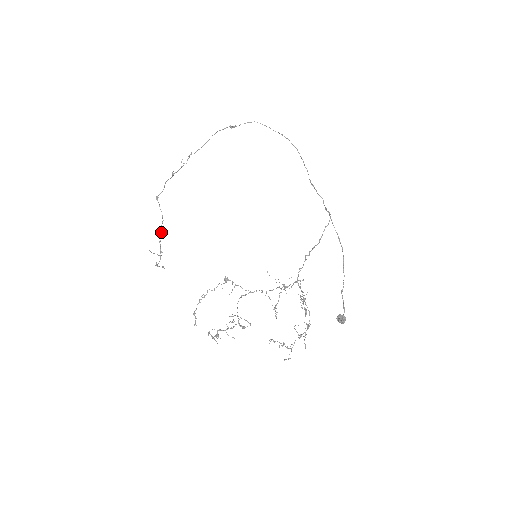
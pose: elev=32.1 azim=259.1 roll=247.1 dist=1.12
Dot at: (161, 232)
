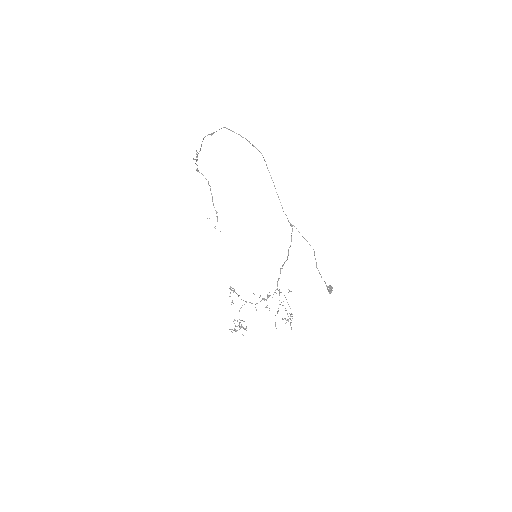
Dot at: occluded
